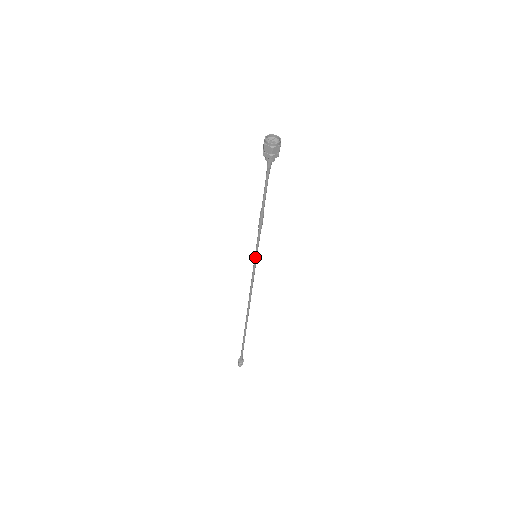
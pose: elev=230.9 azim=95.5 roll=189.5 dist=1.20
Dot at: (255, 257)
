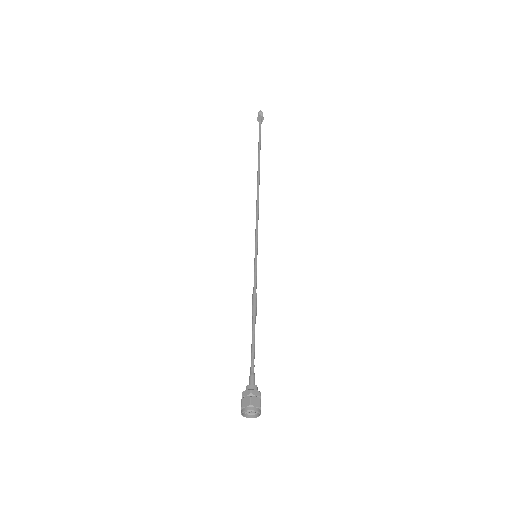
Dot at: (255, 256)
